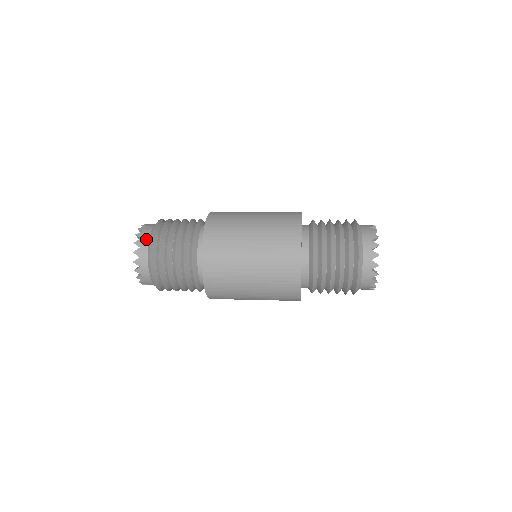
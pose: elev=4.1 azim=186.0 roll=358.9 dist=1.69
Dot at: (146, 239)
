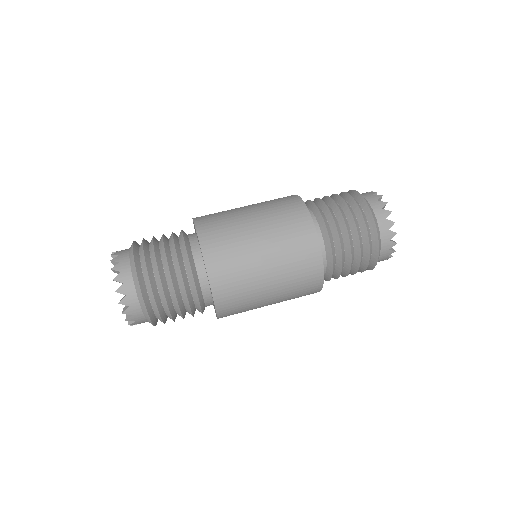
Dot at: (125, 254)
